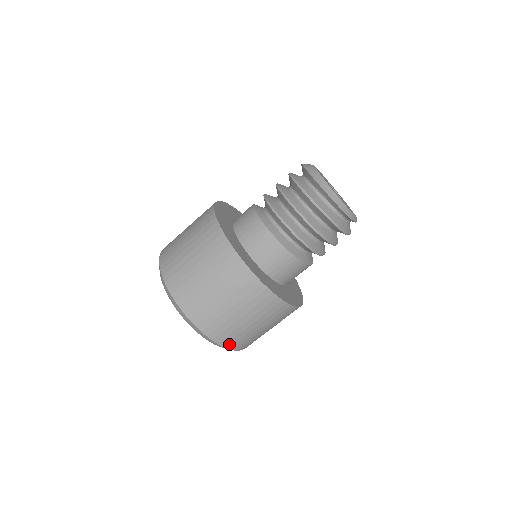
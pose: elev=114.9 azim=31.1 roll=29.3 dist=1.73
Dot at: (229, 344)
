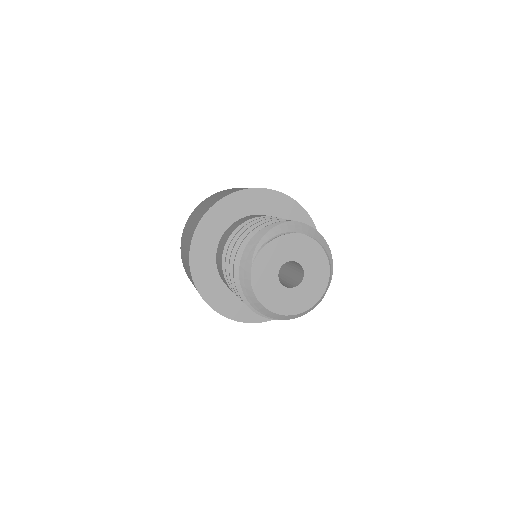
Dot at: occluded
